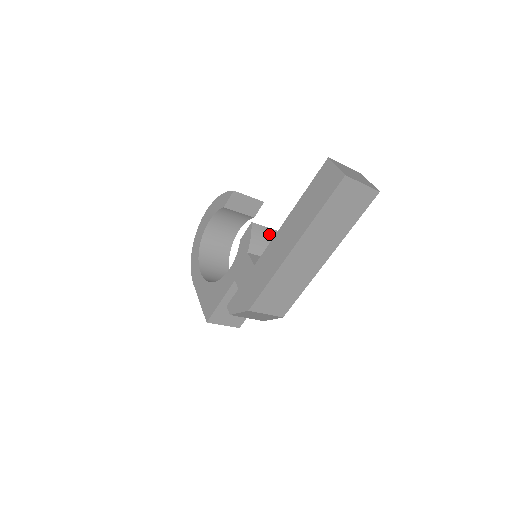
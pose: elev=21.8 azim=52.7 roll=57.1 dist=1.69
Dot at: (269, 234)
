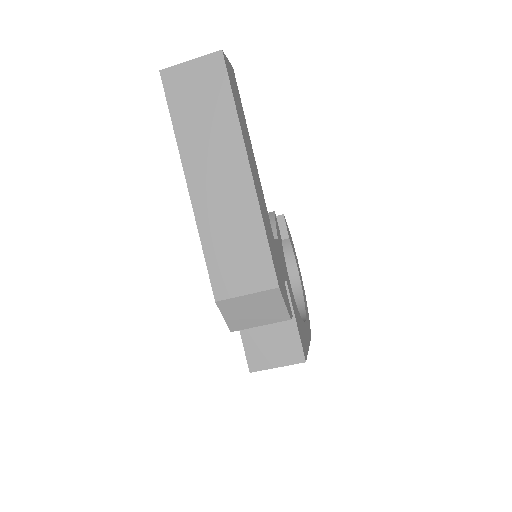
Dot at: occluded
